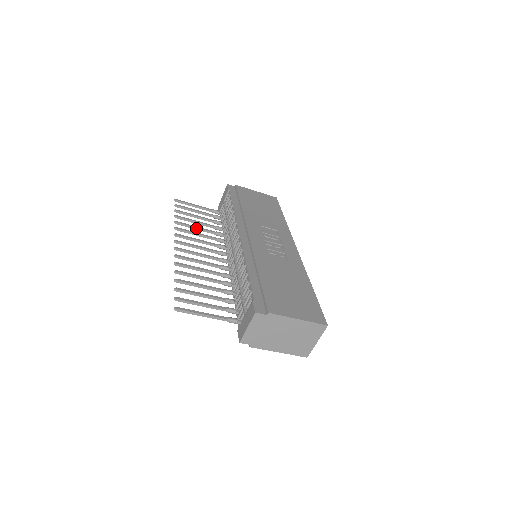
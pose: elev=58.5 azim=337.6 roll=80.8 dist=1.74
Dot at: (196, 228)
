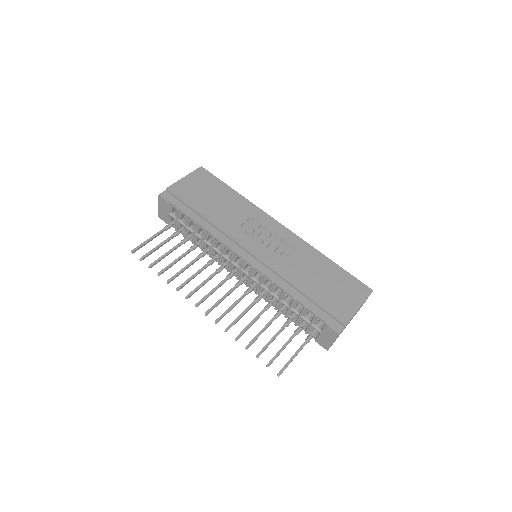
Dot at: (185, 269)
